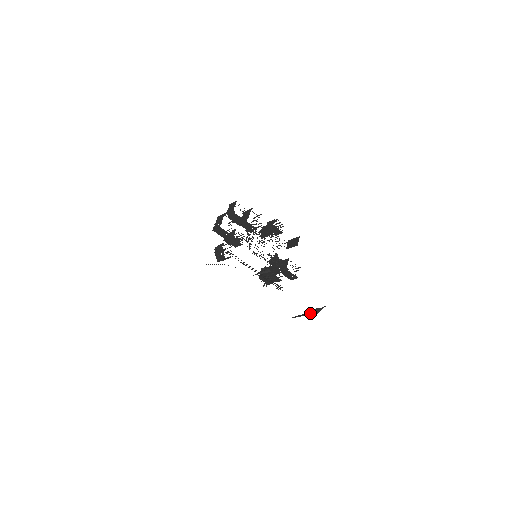
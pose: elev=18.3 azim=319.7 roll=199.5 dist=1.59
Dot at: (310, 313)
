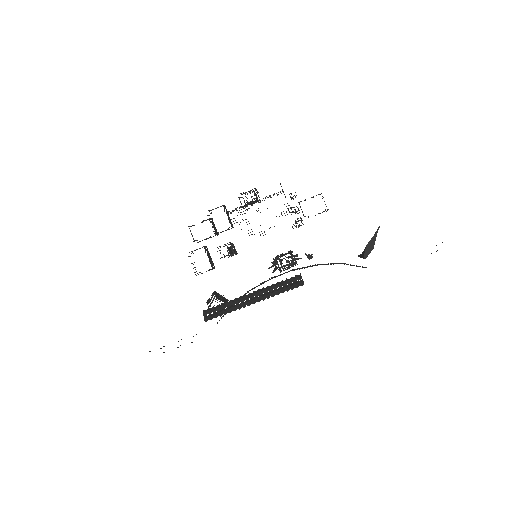
Dot at: (363, 258)
